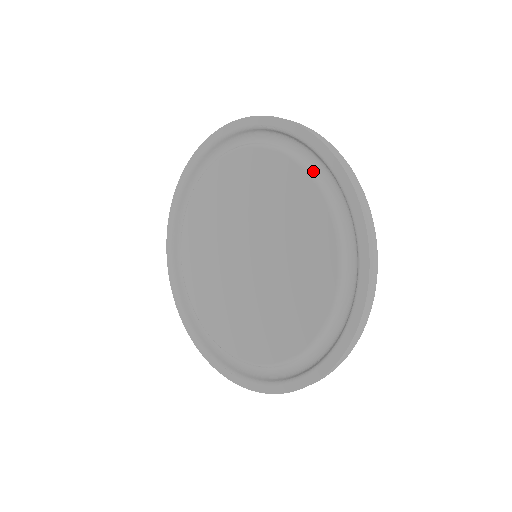
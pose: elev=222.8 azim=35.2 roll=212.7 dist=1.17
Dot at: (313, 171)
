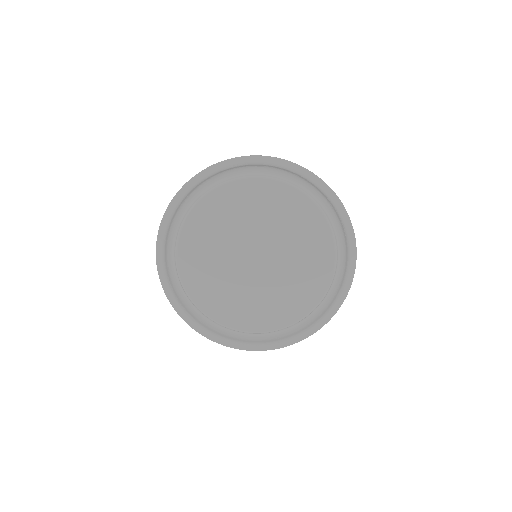
Dot at: (287, 181)
